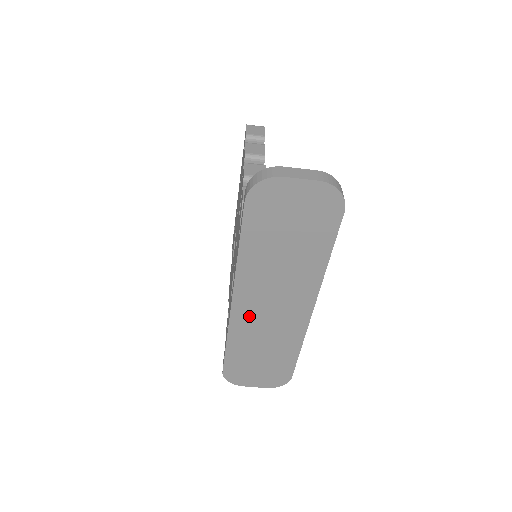
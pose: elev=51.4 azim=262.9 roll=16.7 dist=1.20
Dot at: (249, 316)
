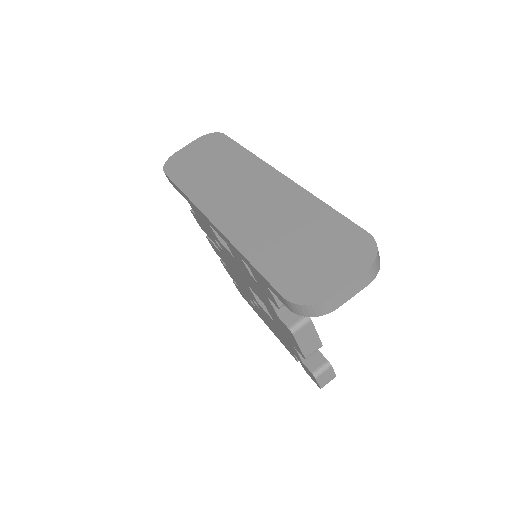
Dot at: (237, 219)
